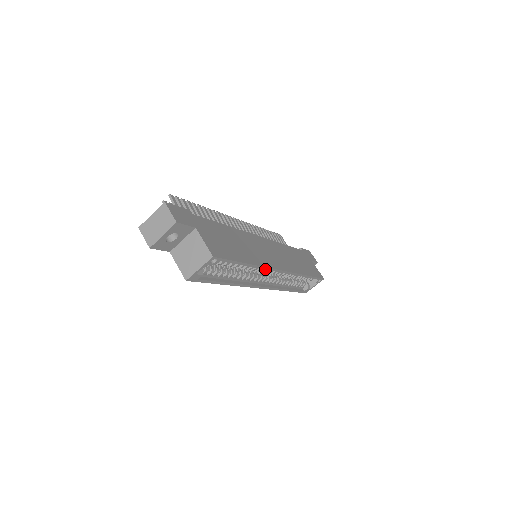
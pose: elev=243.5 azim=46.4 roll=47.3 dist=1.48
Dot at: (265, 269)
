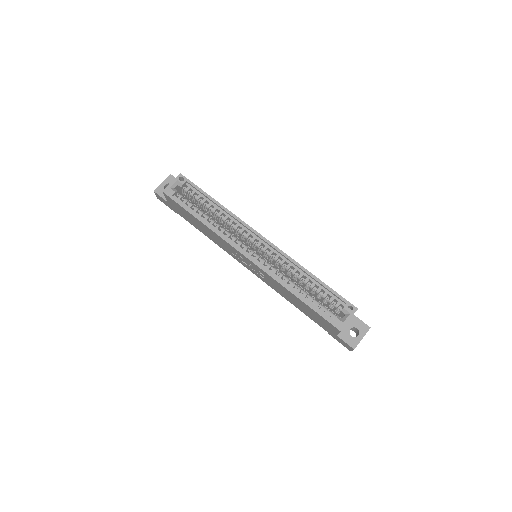
Dot at: (239, 221)
